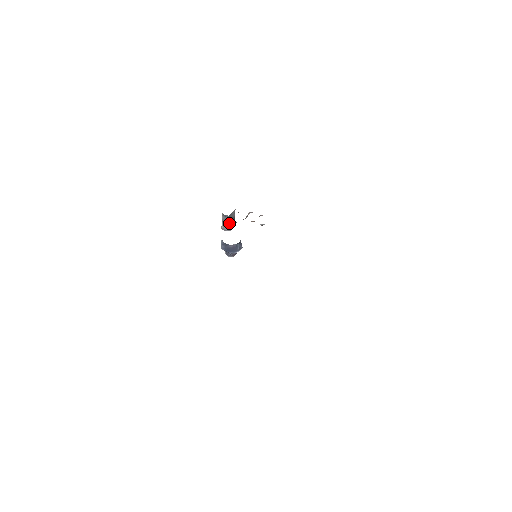
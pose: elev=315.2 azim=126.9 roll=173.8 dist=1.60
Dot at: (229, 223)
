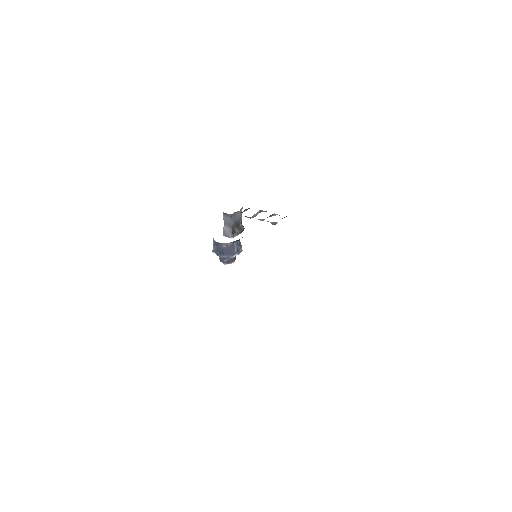
Dot at: (232, 226)
